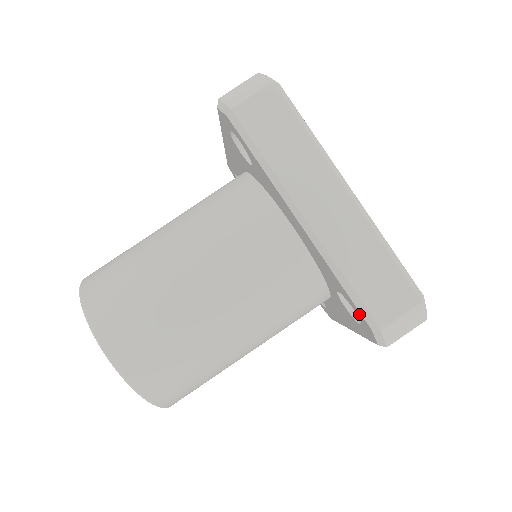
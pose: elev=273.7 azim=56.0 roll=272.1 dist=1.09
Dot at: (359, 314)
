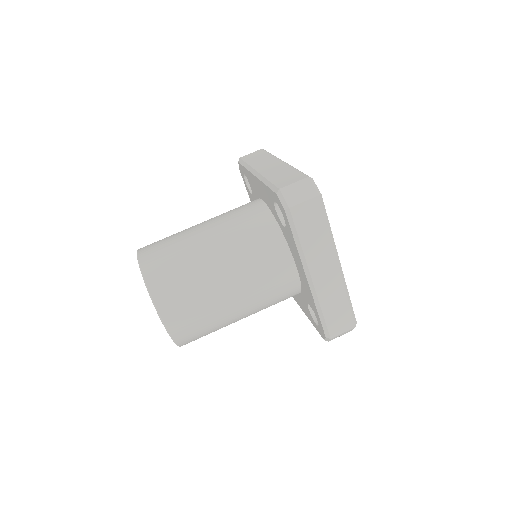
Dot at: (274, 195)
